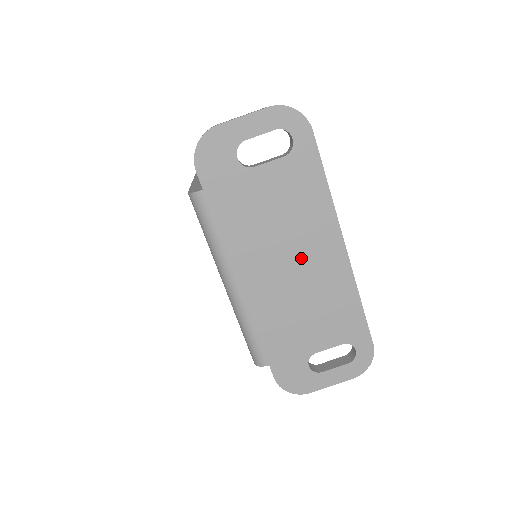
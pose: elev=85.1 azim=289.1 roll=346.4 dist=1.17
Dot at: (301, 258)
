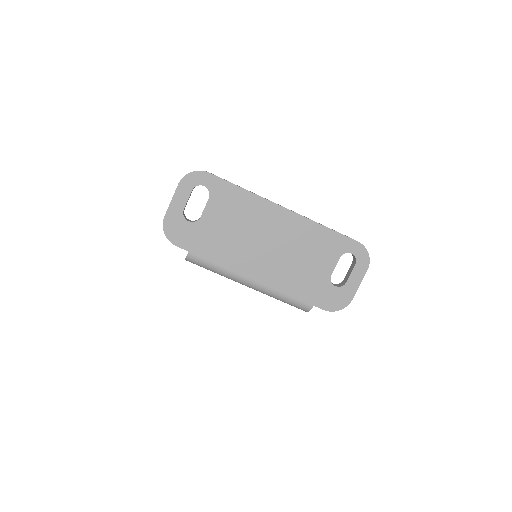
Dot at: (269, 236)
